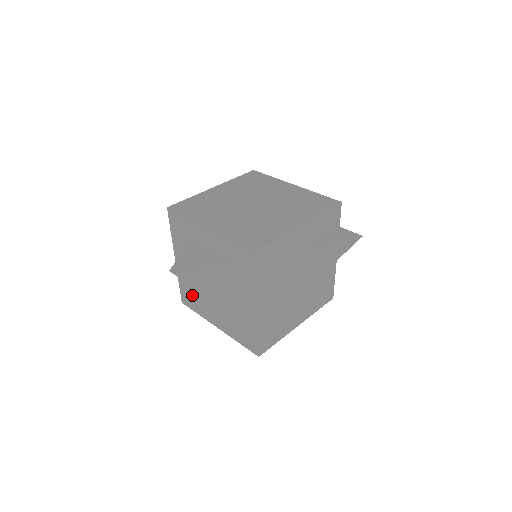
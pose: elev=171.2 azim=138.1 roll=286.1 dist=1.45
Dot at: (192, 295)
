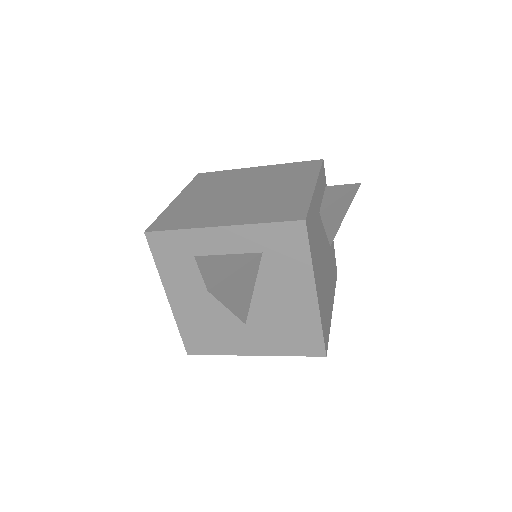
Dot at: (204, 334)
